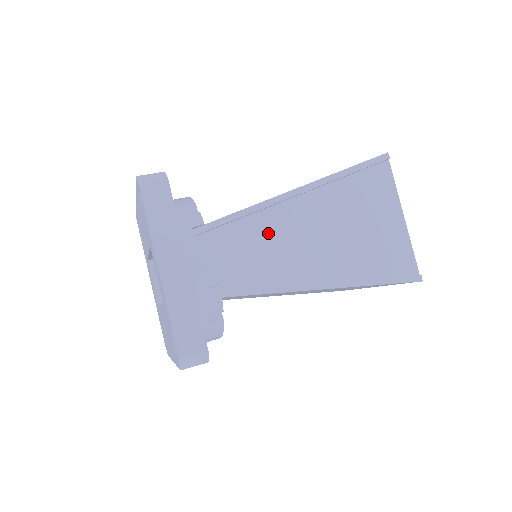
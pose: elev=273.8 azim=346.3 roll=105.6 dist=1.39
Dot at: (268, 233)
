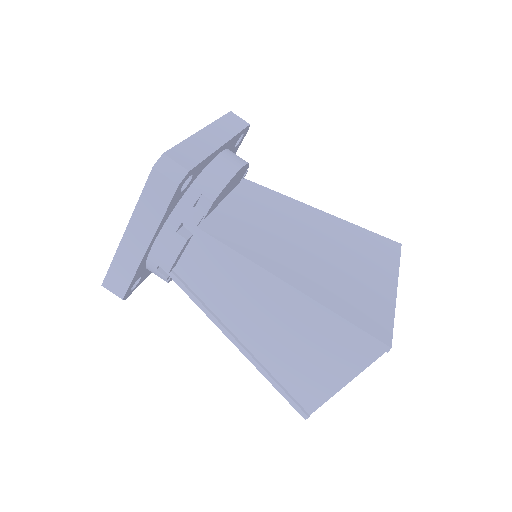
Dot at: (237, 280)
